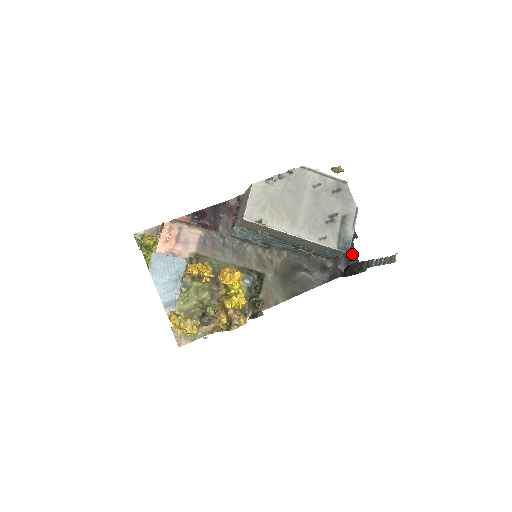
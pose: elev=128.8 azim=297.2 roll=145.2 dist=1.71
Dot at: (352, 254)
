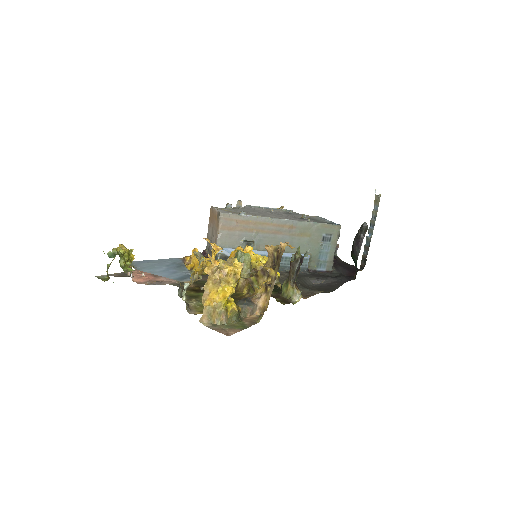
Dot at: (347, 265)
